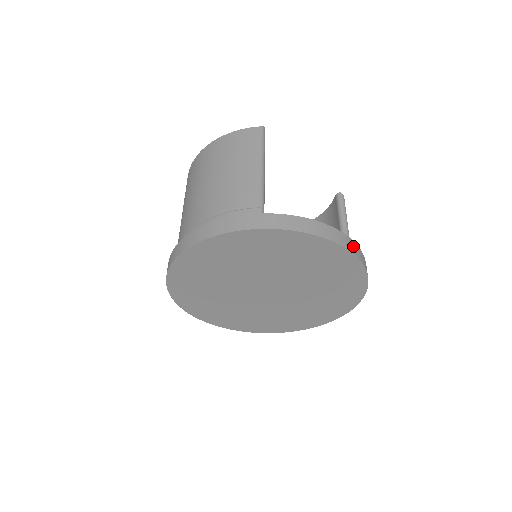
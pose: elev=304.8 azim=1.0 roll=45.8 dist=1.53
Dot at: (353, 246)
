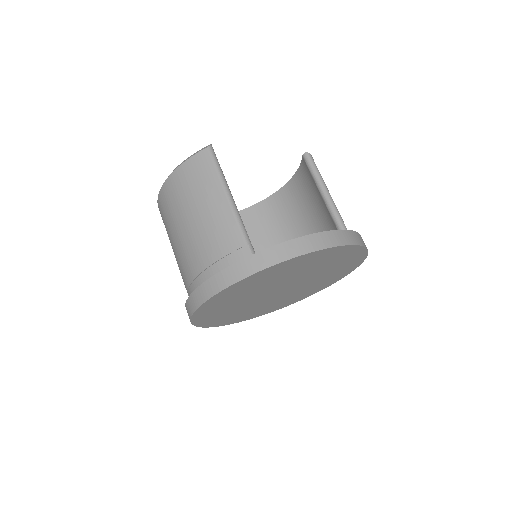
Dot at: (344, 236)
